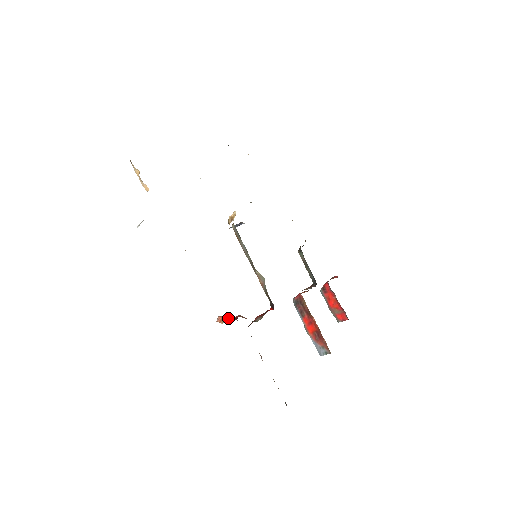
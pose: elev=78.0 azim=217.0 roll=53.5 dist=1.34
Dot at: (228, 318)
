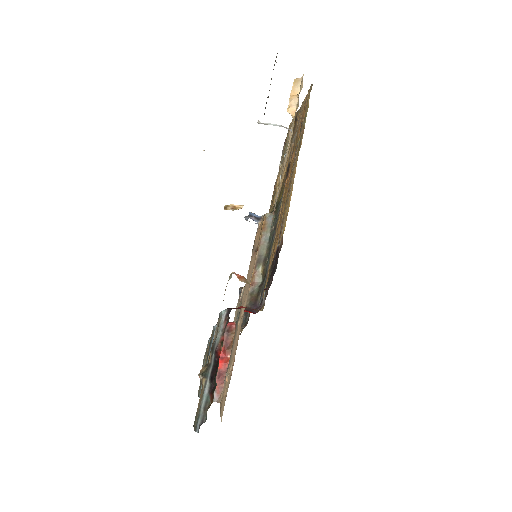
Dot at: occluded
